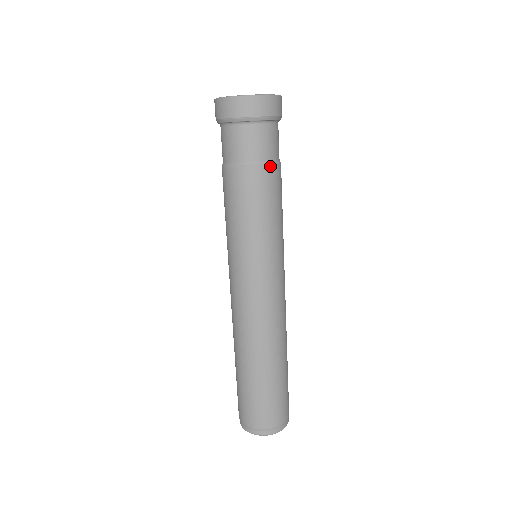
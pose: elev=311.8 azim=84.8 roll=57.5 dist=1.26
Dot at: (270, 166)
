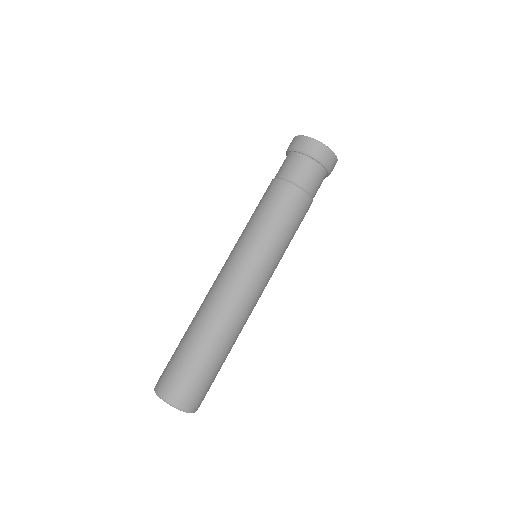
Dot at: (298, 188)
